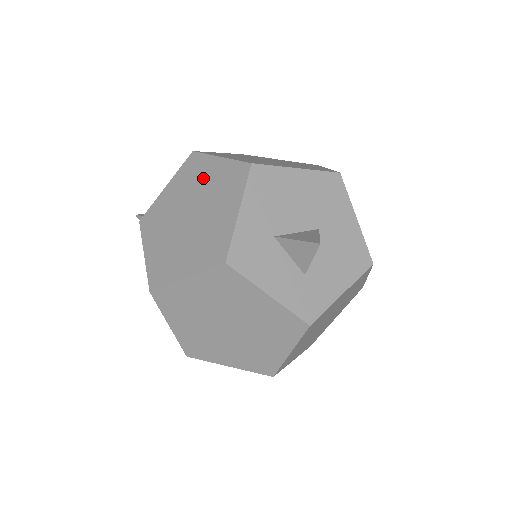
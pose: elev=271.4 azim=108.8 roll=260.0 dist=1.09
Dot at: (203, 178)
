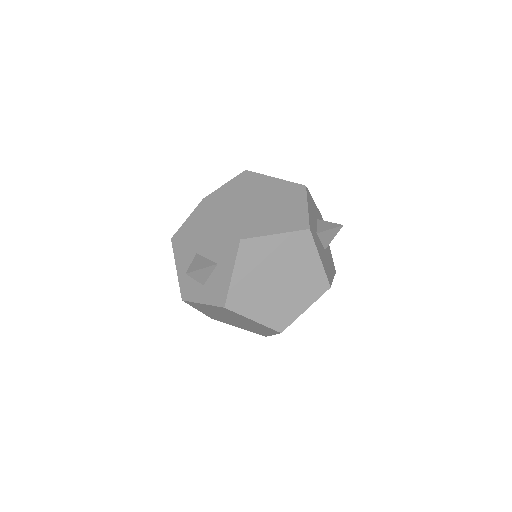
Dot at: occluded
